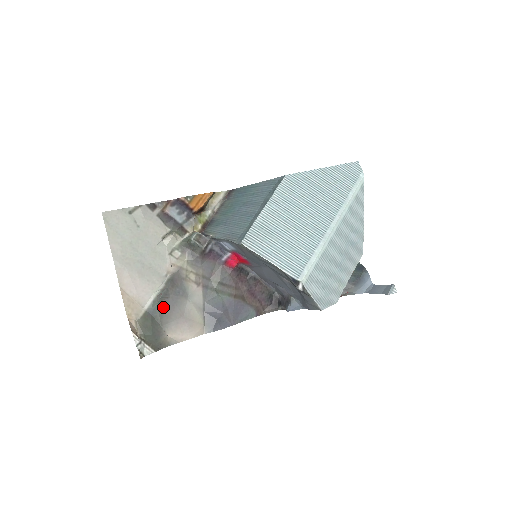
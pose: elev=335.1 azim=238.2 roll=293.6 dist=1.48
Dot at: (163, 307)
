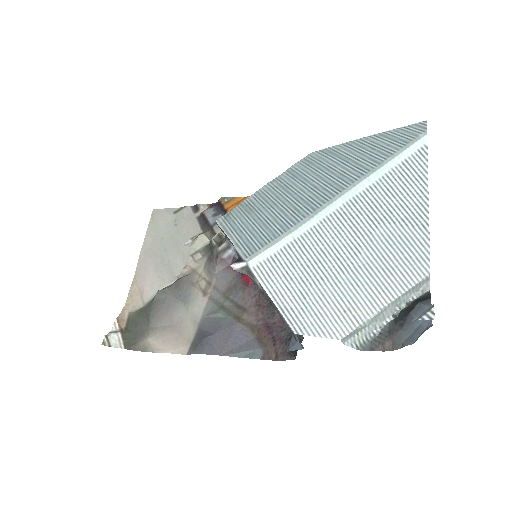
Dot at: (158, 306)
